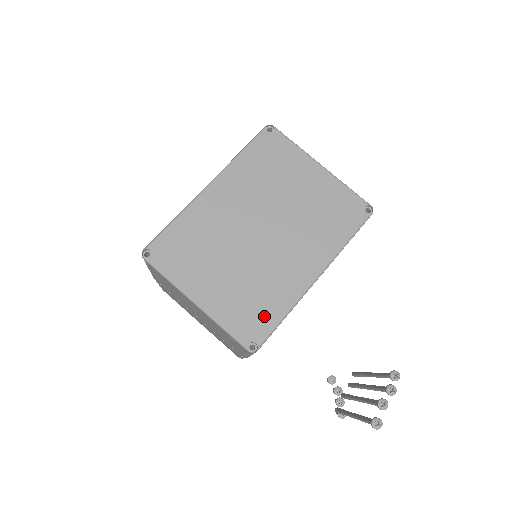
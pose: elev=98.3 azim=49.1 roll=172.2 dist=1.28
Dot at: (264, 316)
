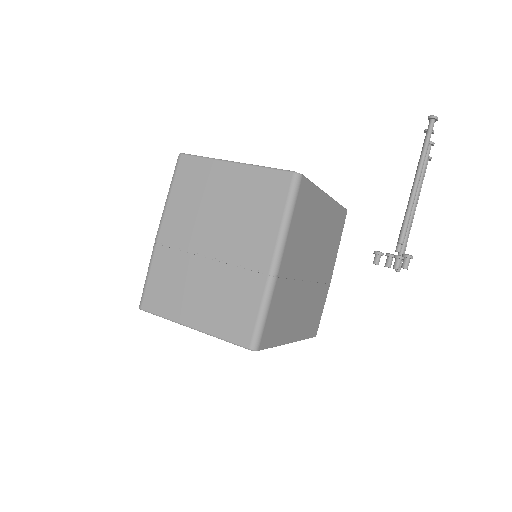
Dot at: occluded
